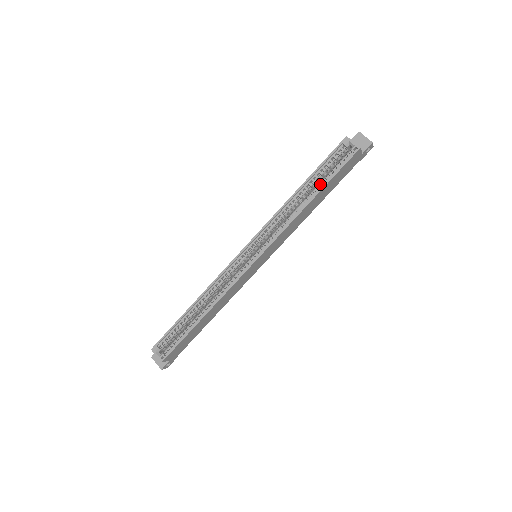
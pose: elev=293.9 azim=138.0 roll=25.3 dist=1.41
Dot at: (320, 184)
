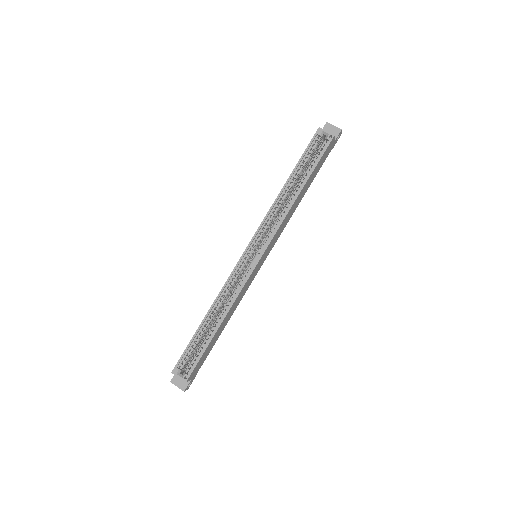
Dot at: (305, 175)
